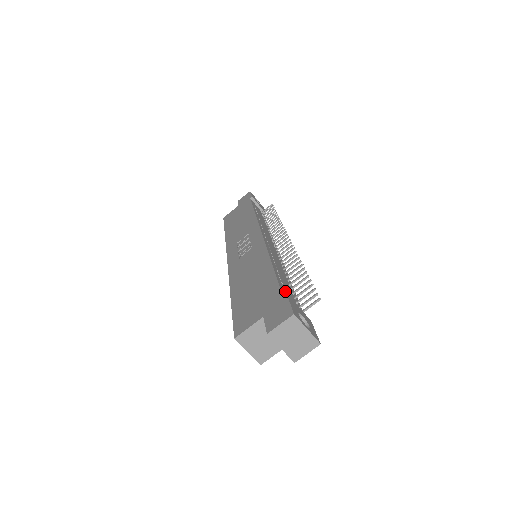
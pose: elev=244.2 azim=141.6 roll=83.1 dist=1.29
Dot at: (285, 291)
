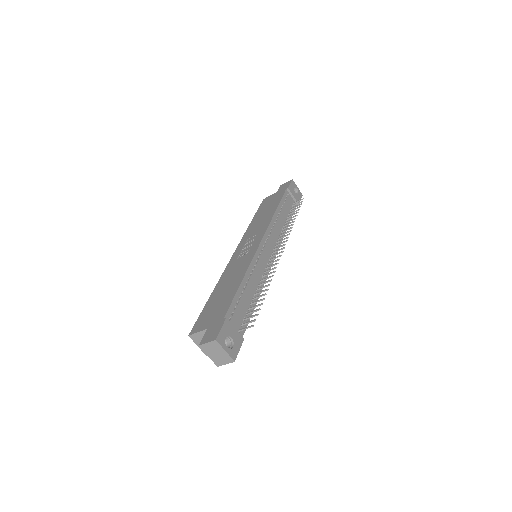
Dot at: (235, 311)
